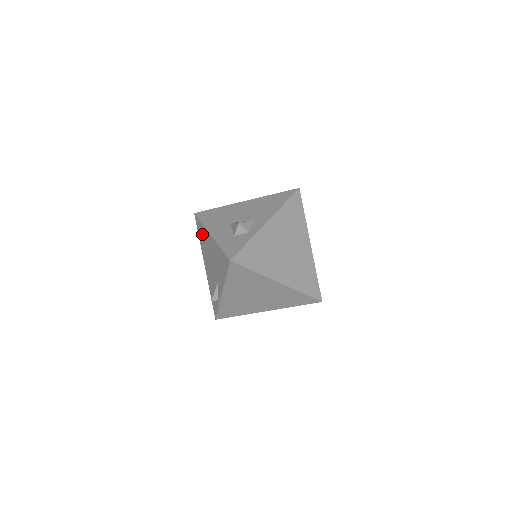
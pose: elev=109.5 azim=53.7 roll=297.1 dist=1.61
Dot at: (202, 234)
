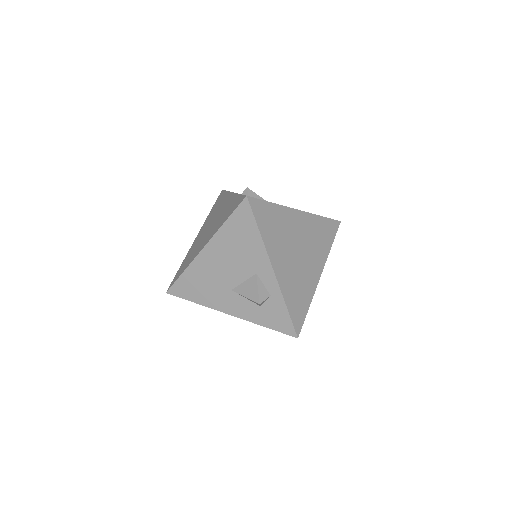
Dot at: occluded
